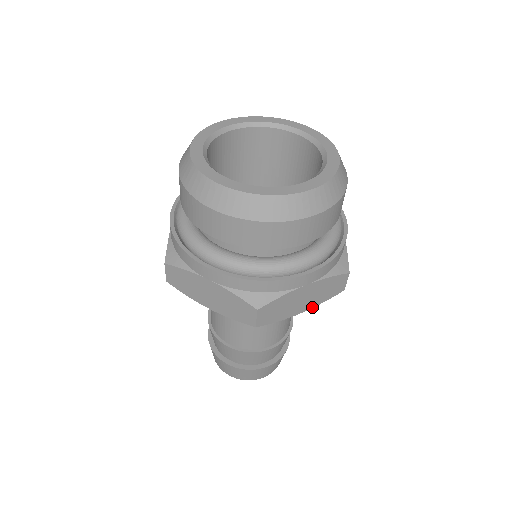
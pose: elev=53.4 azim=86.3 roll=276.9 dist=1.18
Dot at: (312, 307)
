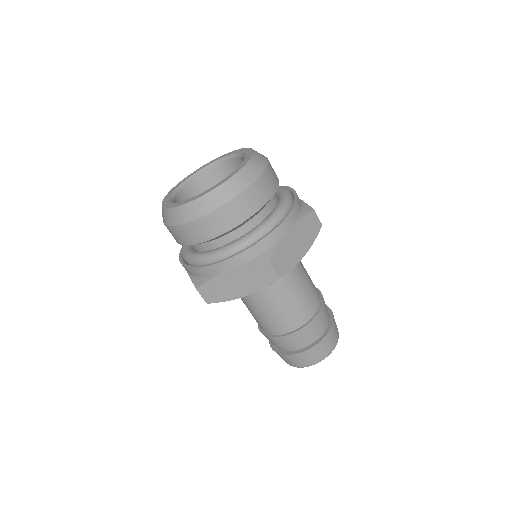
Dot at: (309, 248)
